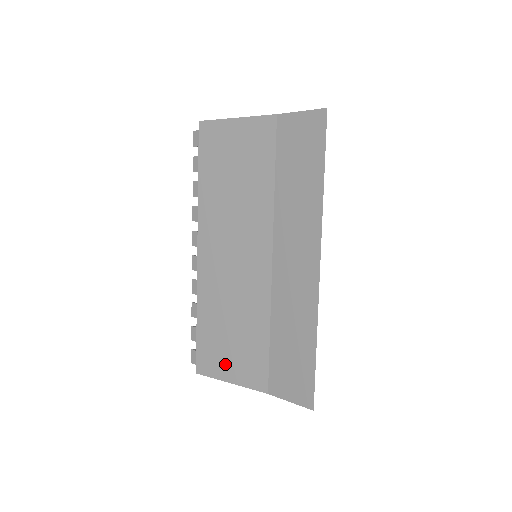
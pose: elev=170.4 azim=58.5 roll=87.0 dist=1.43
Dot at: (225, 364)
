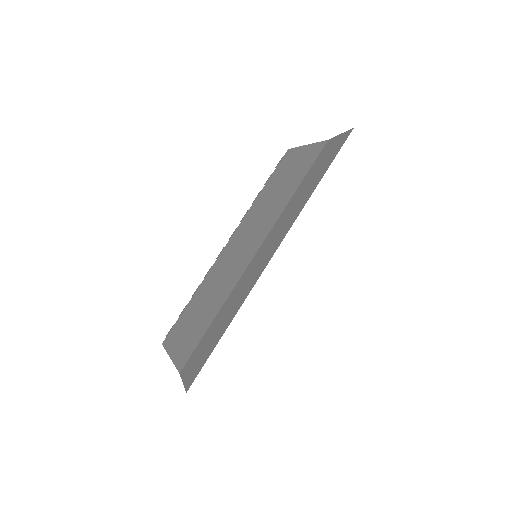
Dot at: (179, 339)
